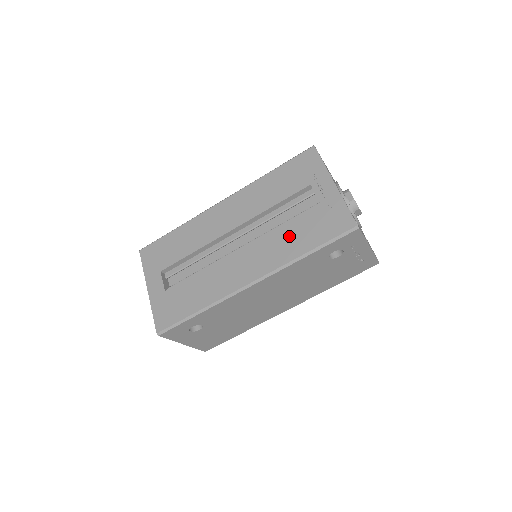
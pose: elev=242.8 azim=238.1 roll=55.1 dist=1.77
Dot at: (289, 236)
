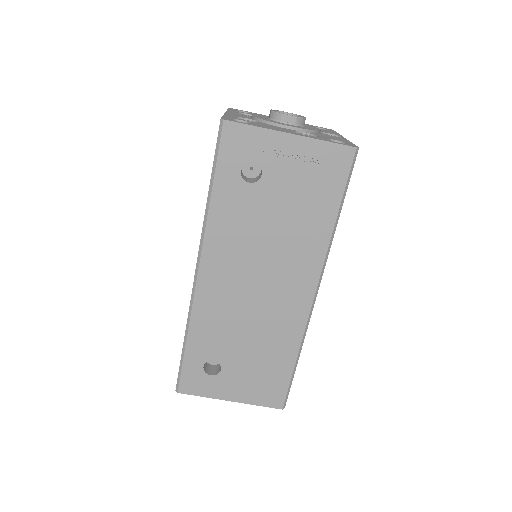
Dot at: occluded
